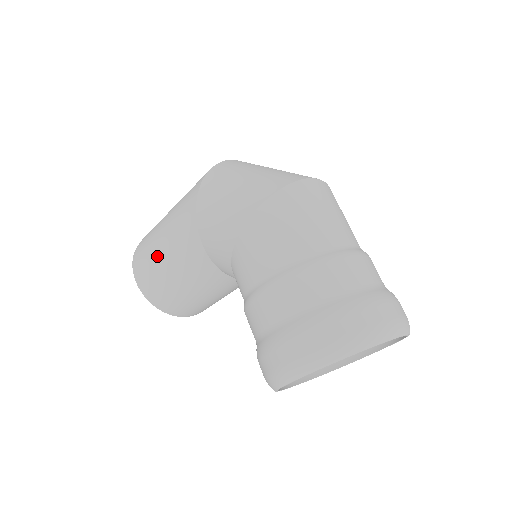
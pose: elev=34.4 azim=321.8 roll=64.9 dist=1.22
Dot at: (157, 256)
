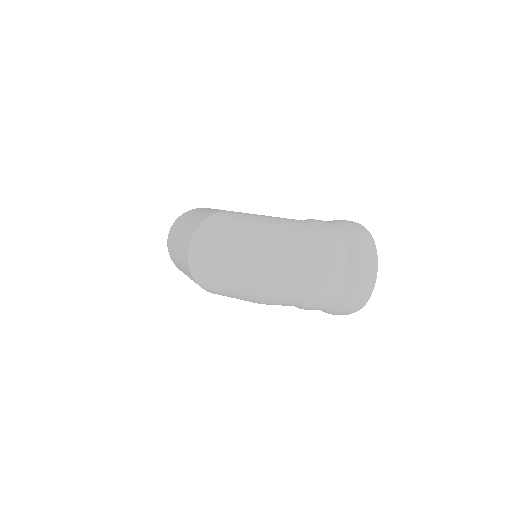
Dot at: occluded
